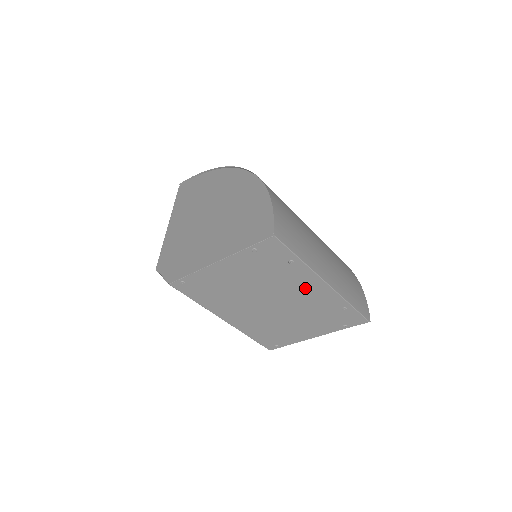
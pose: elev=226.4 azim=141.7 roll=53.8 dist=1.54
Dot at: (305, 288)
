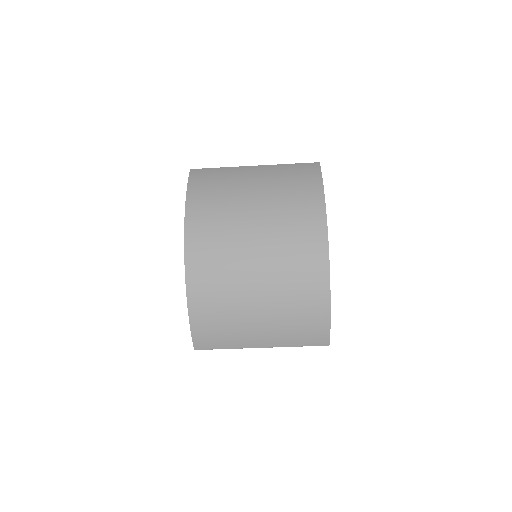
Dot at: occluded
